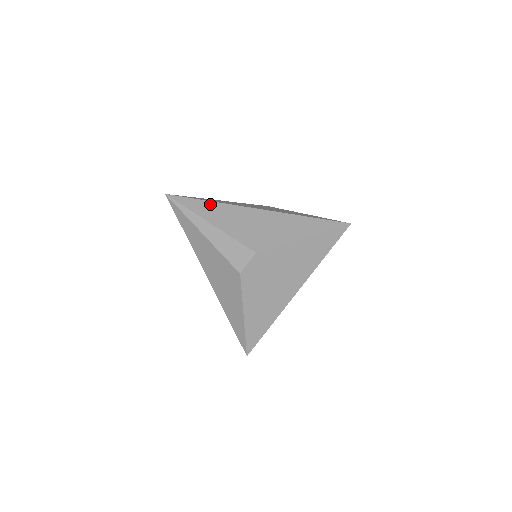
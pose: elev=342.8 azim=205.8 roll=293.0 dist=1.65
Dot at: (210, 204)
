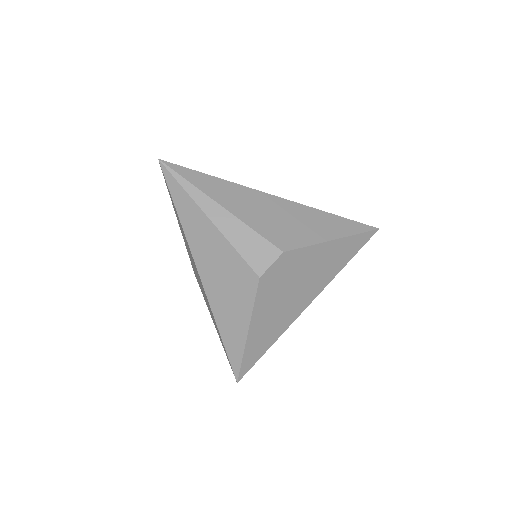
Dot at: (219, 182)
